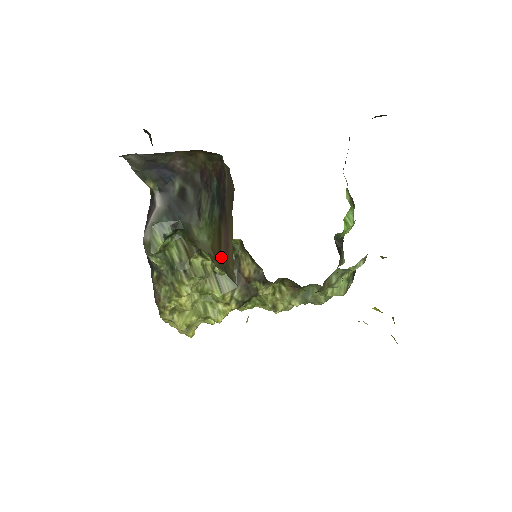
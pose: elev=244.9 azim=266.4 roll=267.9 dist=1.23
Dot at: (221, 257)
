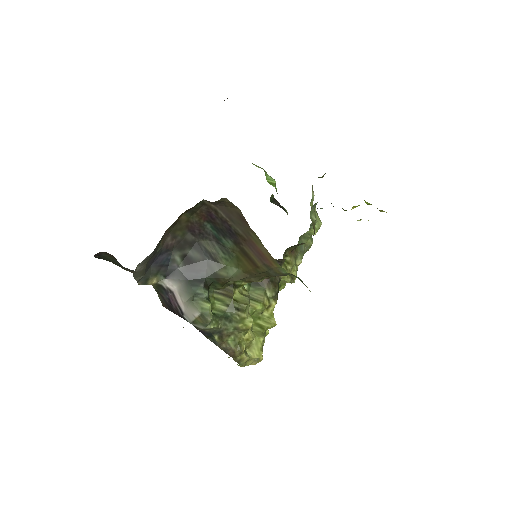
Dot at: (259, 269)
